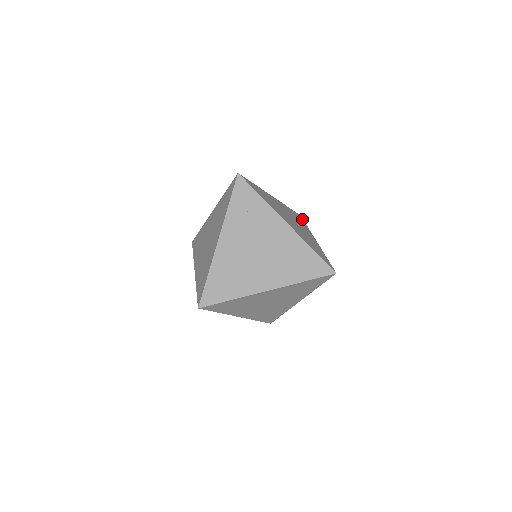
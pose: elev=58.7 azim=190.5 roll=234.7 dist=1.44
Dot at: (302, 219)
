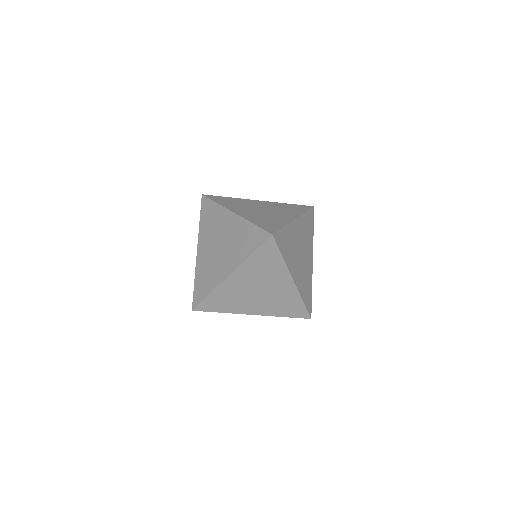
Dot at: (308, 208)
